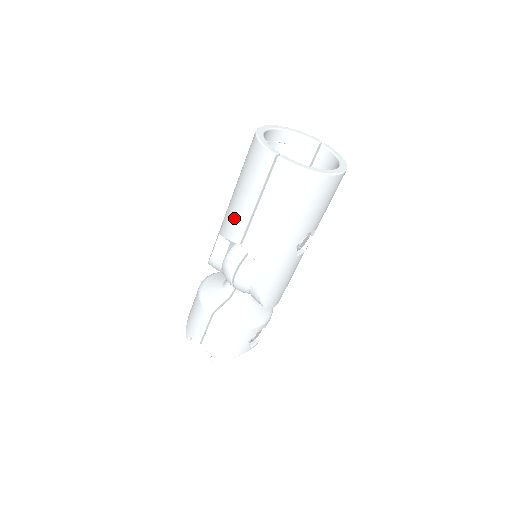
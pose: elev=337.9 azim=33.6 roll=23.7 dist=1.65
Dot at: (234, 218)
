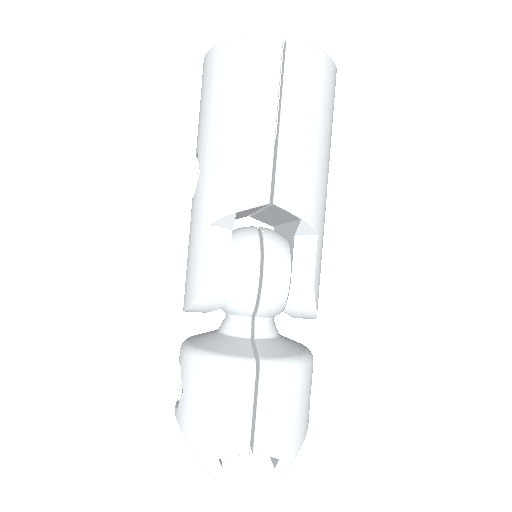
Dot at: (243, 168)
